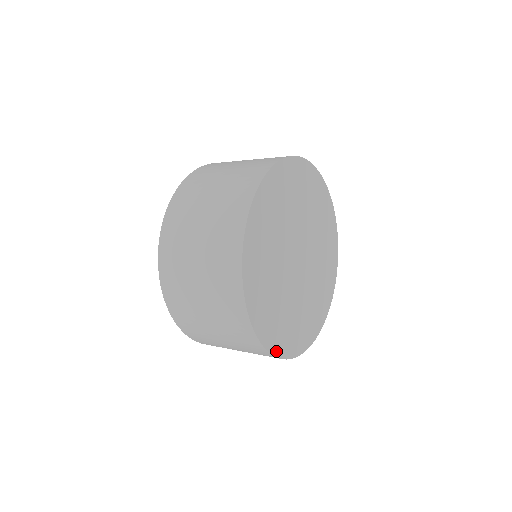
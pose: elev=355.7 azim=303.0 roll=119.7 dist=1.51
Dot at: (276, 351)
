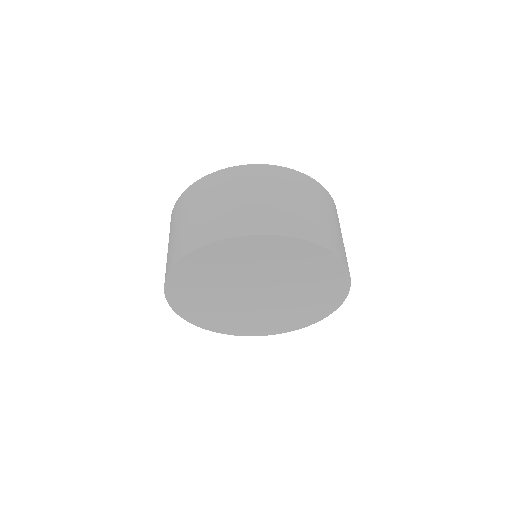
Dot at: (216, 330)
